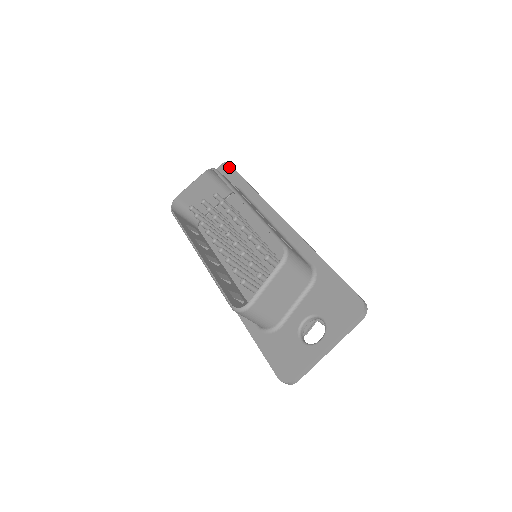
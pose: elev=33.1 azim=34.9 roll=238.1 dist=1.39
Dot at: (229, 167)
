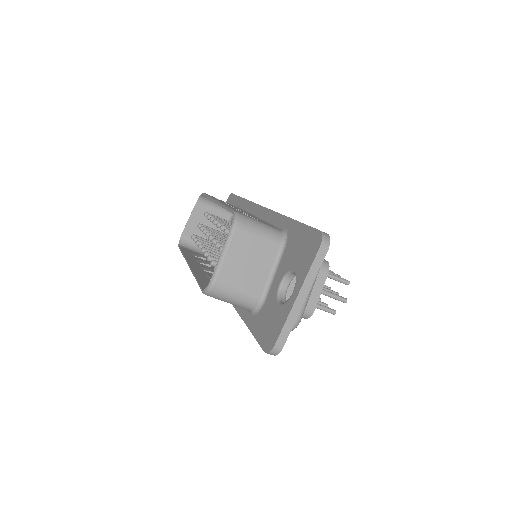
Dot at: (232, 196)
